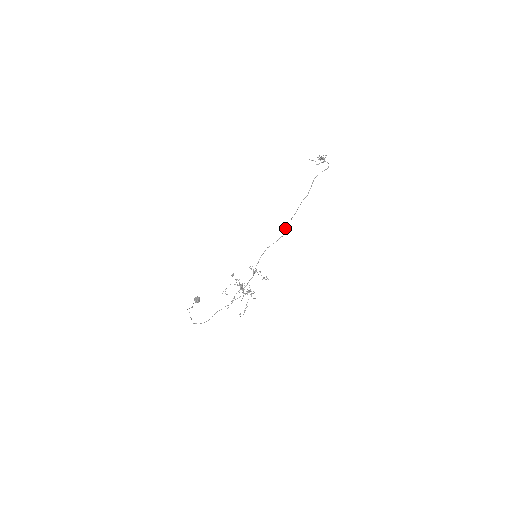
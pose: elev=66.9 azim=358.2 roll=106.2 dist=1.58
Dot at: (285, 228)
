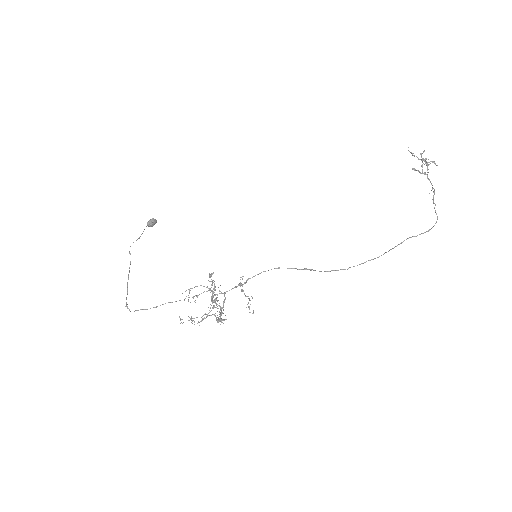
Dot at: occluded
